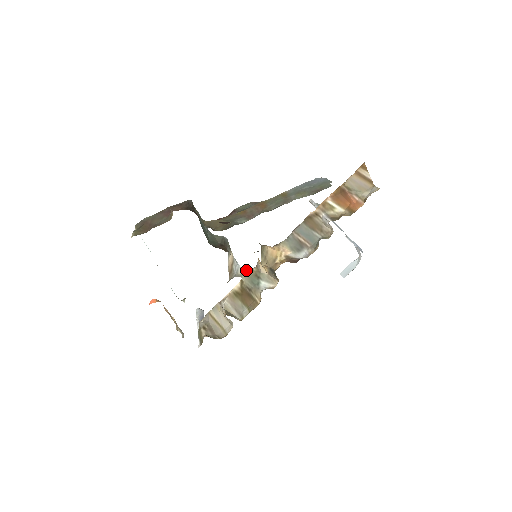
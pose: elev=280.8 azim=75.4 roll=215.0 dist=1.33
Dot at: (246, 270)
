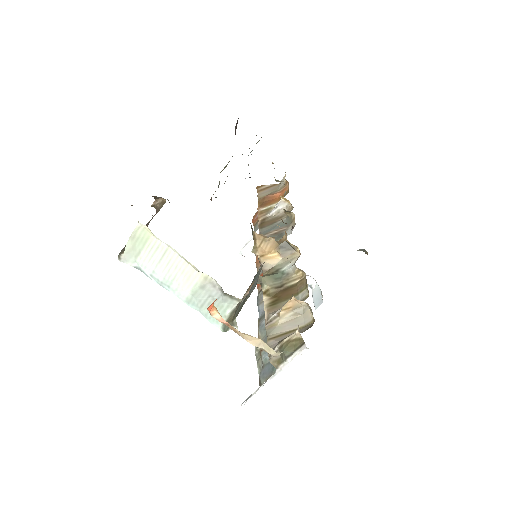
Dot at: occluded
